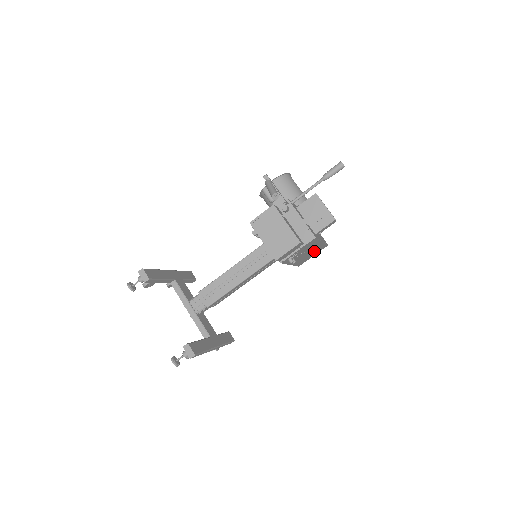
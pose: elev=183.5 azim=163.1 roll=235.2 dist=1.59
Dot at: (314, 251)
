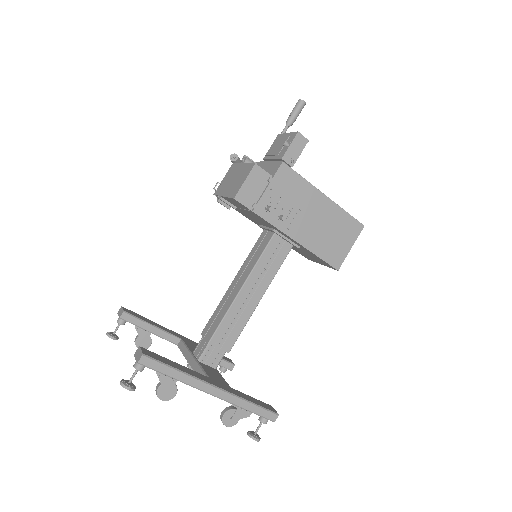
Dot at: (335, 227)
